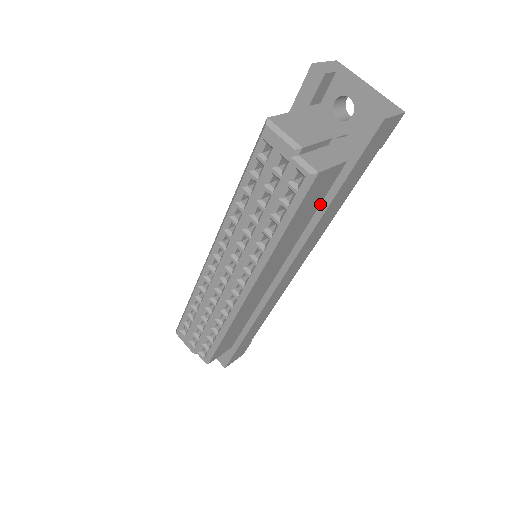
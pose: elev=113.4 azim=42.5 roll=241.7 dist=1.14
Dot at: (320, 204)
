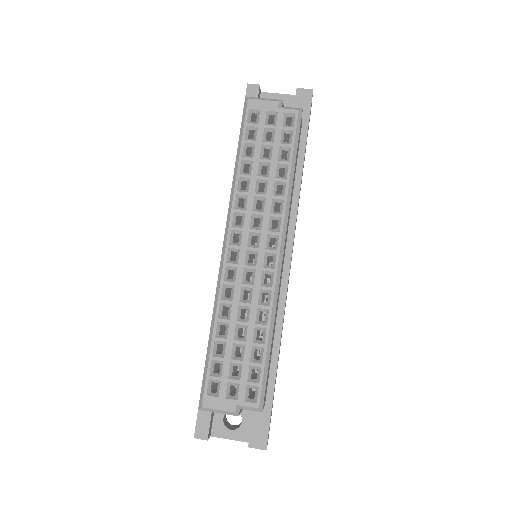
Dot at: (296, 168)
